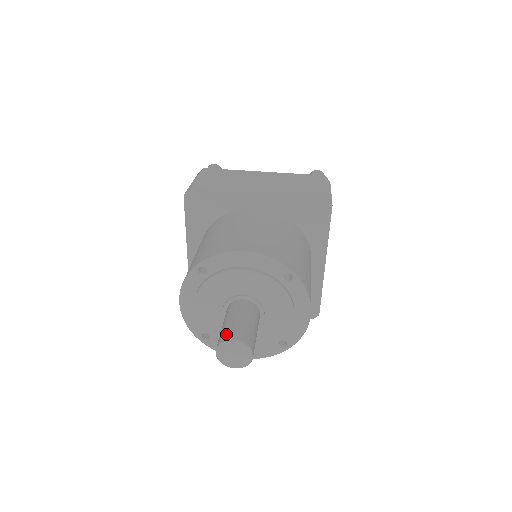
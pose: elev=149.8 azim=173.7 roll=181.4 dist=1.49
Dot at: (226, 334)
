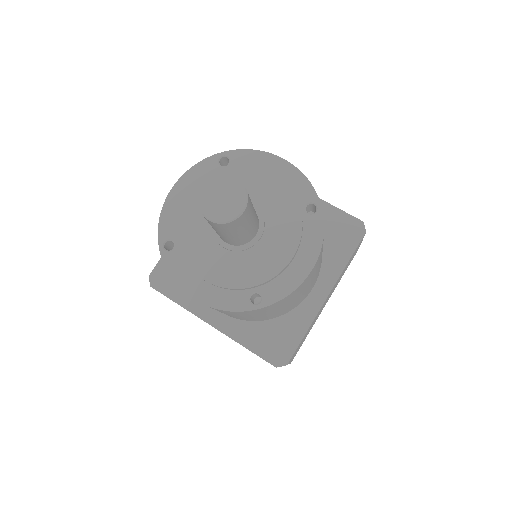
Dot at: occluded
